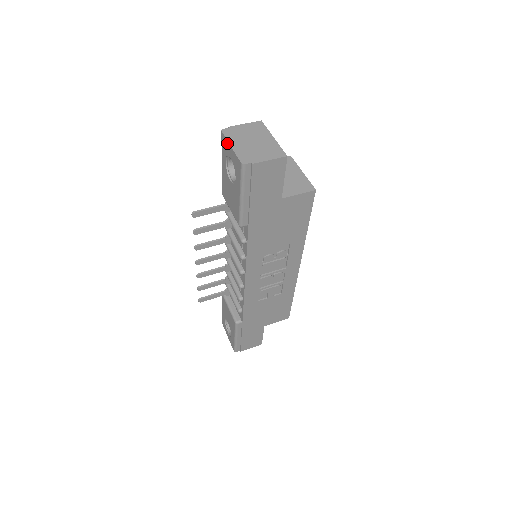
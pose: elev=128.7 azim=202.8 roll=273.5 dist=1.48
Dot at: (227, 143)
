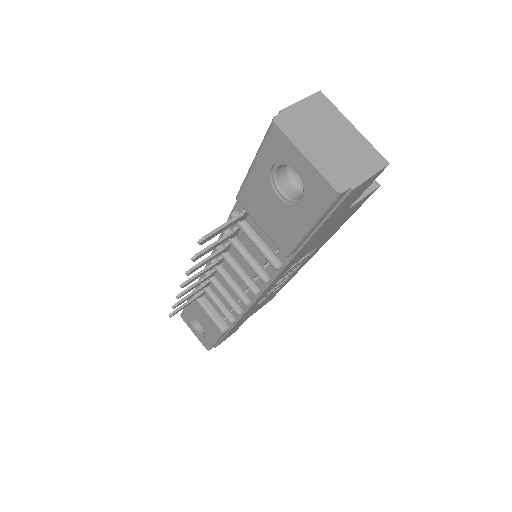
Dot at: (291, 147)
